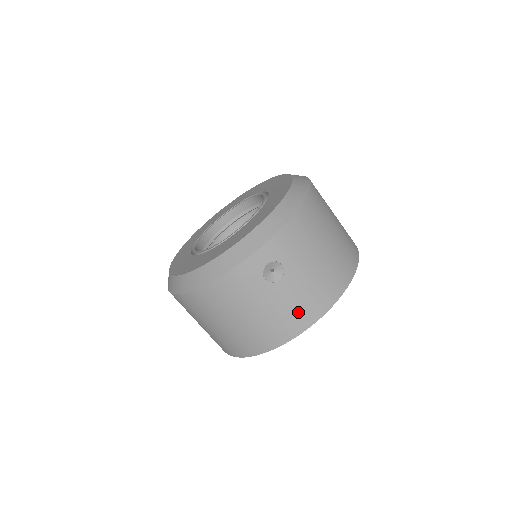
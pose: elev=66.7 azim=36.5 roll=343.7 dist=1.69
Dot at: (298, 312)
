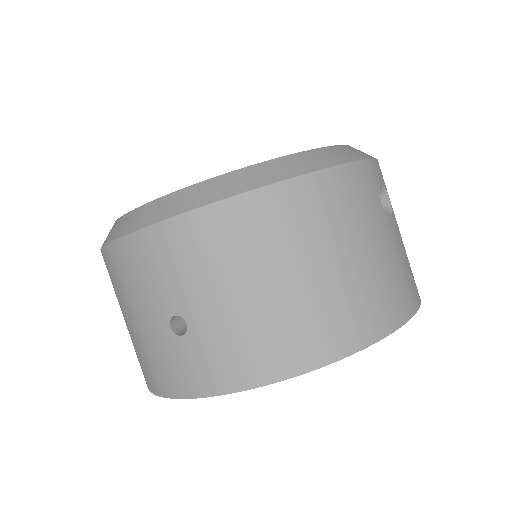
Dot at: (407, 278)
